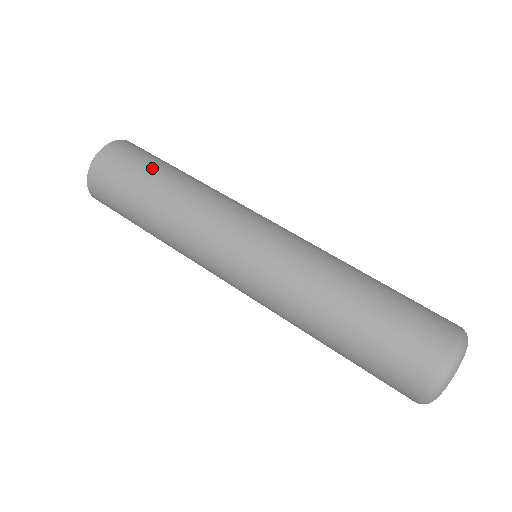
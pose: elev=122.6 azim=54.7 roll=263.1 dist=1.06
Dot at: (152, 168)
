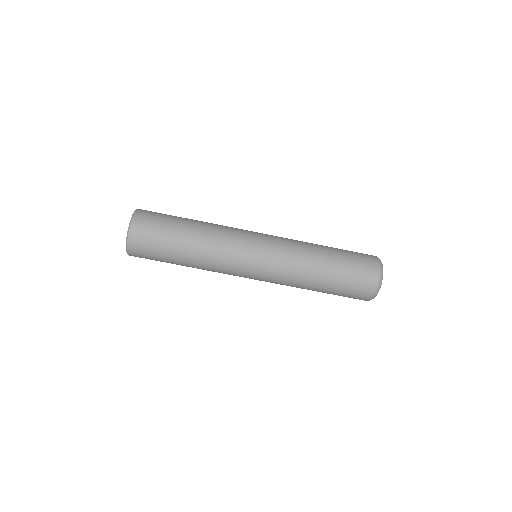
Dot at: (169, 247)
